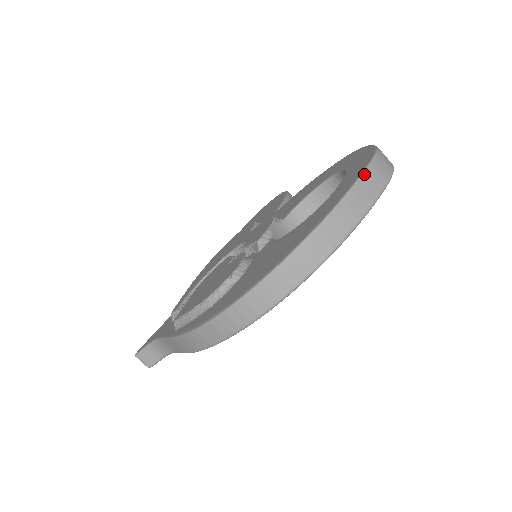
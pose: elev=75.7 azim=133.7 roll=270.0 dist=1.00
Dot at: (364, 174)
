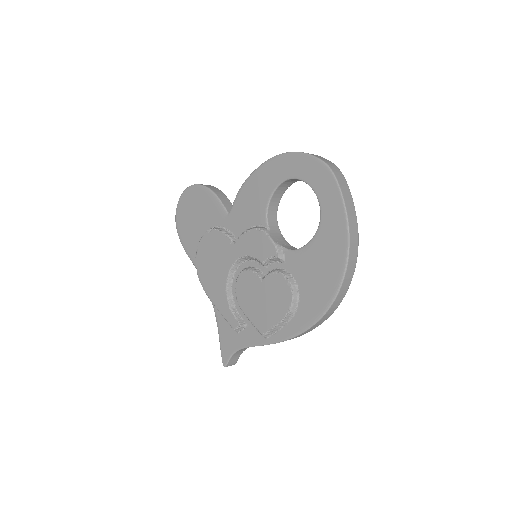
Dot at: (341, 190)
